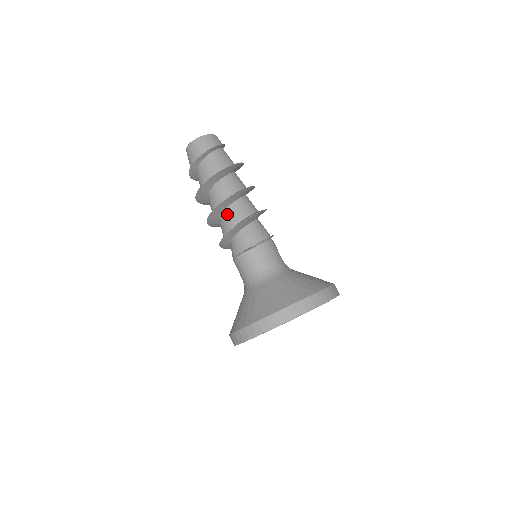
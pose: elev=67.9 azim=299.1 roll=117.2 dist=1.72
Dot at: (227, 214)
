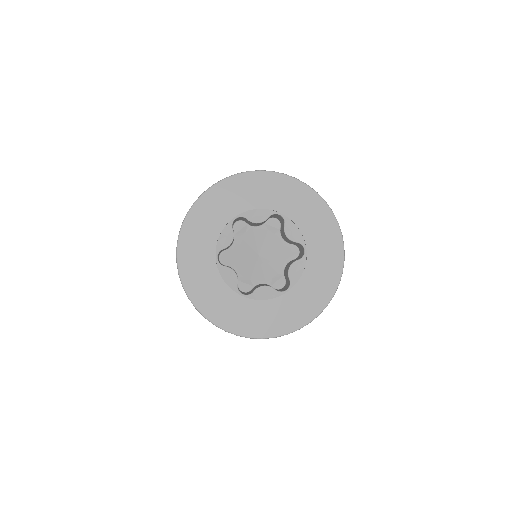
Dot at: occluded
